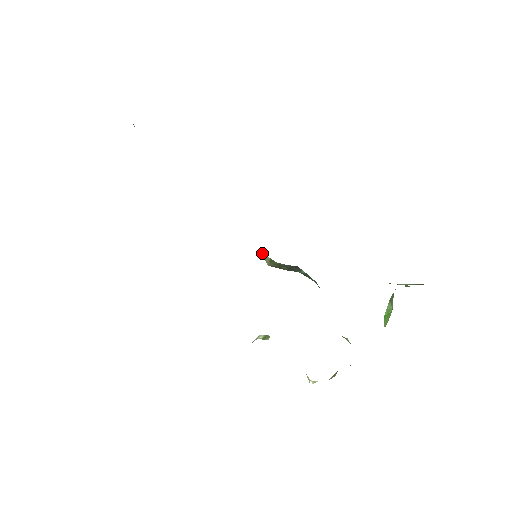
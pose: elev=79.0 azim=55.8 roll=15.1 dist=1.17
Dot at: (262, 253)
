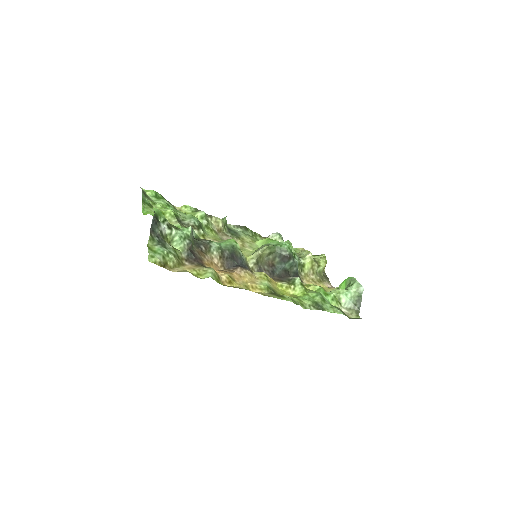
Dot at: (262, 252)
